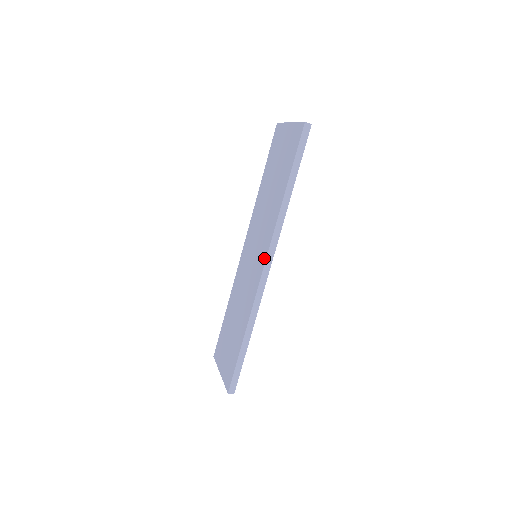
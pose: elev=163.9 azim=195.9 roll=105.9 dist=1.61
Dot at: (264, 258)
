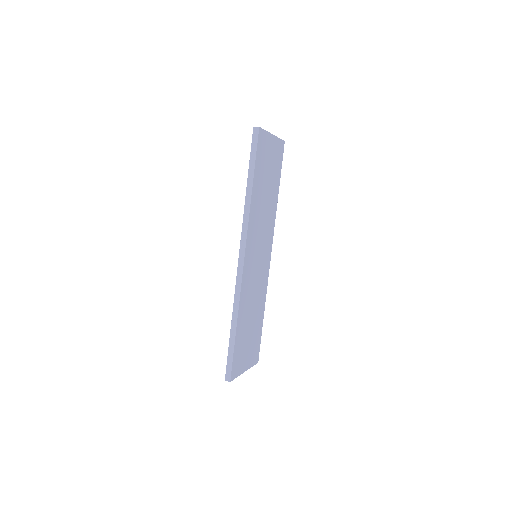
Dot at: (241, 251)
